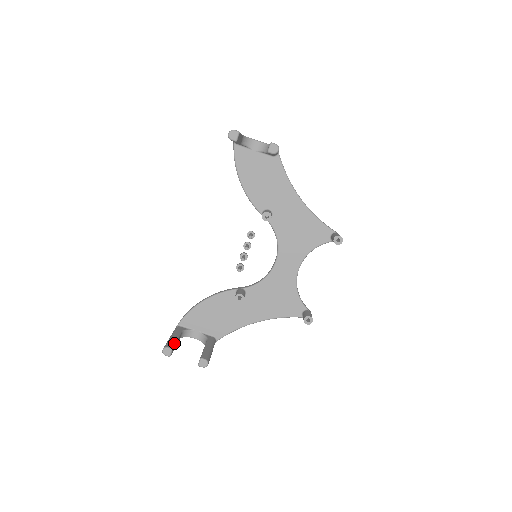
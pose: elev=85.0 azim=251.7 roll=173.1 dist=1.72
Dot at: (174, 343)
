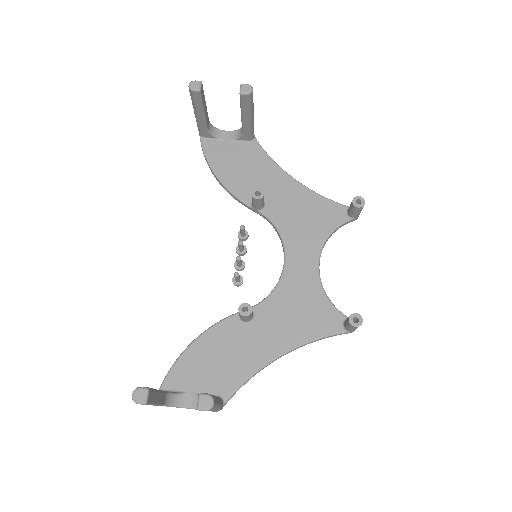
Dot at: (152, 388)
